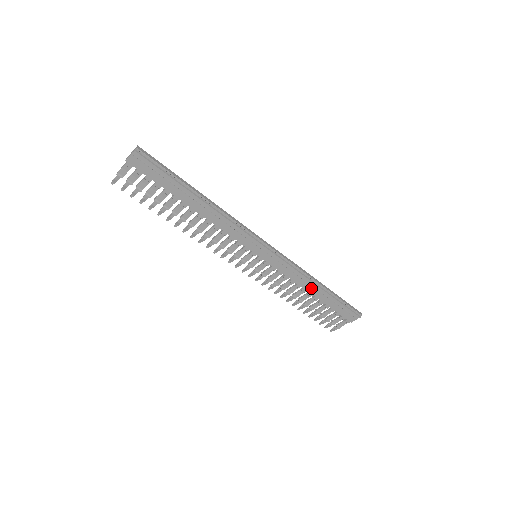
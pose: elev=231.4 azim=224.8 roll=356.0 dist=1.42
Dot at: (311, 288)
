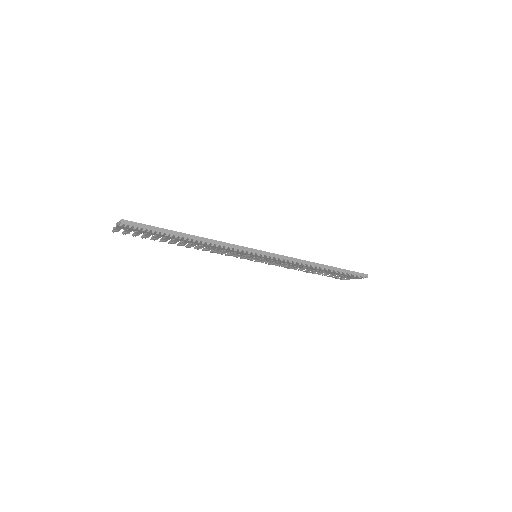
Dot at: (314, 268)
